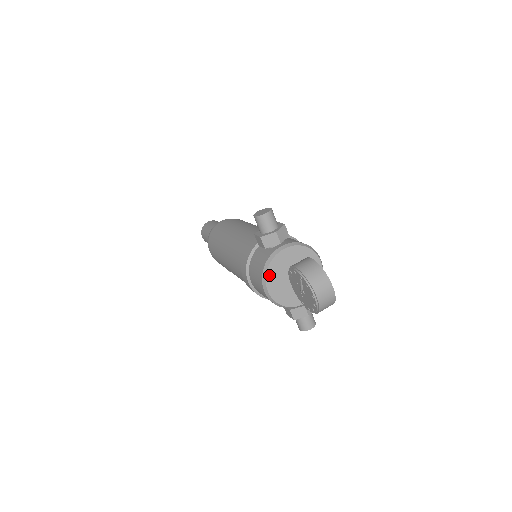
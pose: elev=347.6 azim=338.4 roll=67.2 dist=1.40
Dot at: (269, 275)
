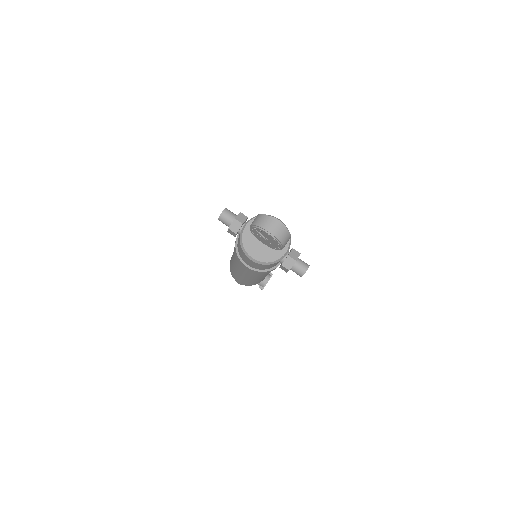
Dot at: (246, 247)
